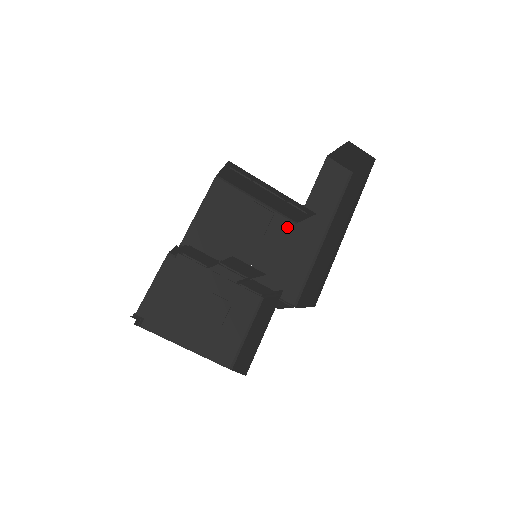
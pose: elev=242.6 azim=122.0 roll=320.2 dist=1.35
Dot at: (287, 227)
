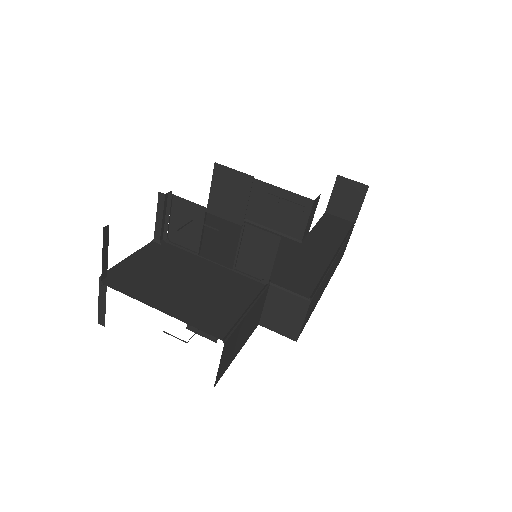
Dot at: (290, 243)
